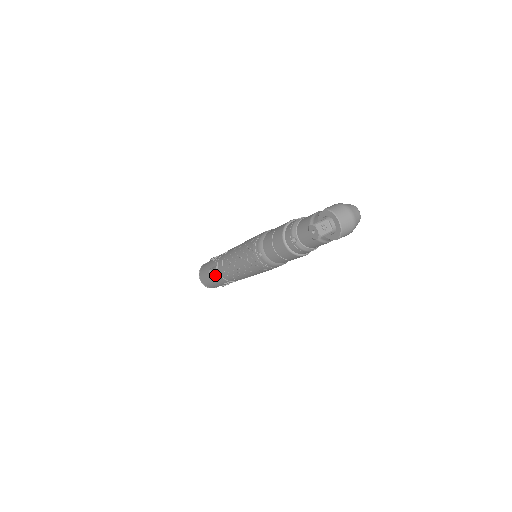
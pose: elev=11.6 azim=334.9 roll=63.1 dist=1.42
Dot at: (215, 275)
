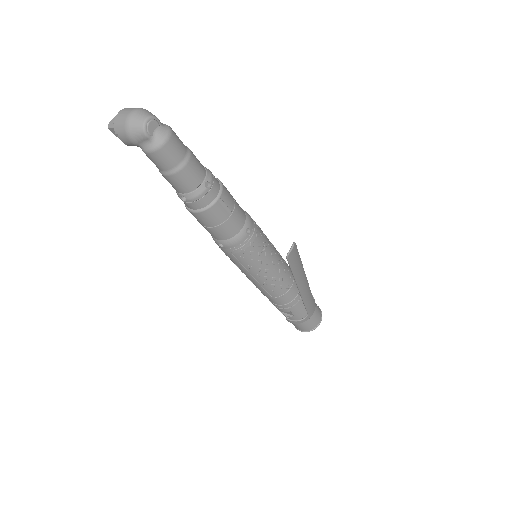
Dot at: occluded
